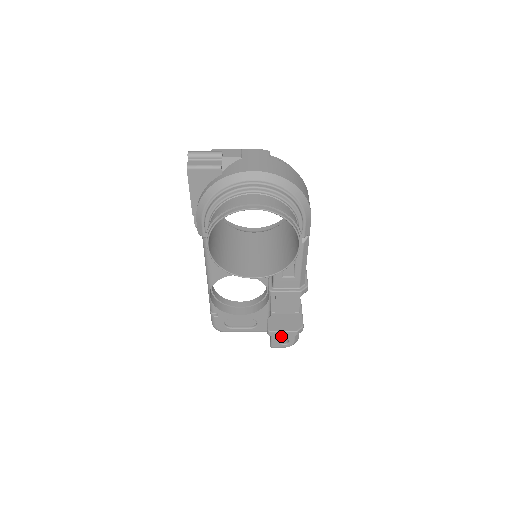
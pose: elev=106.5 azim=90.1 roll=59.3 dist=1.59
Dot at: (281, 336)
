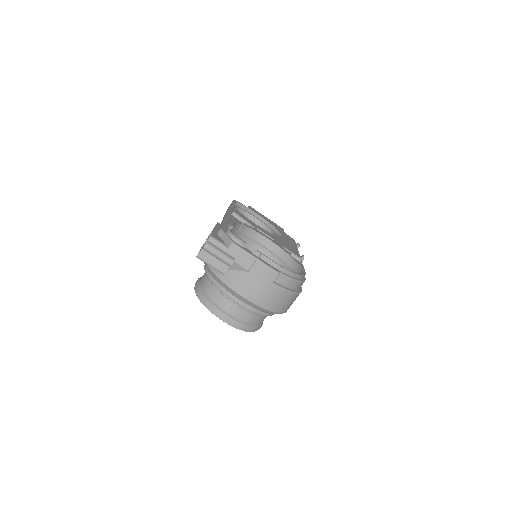
Dot at: occluded
